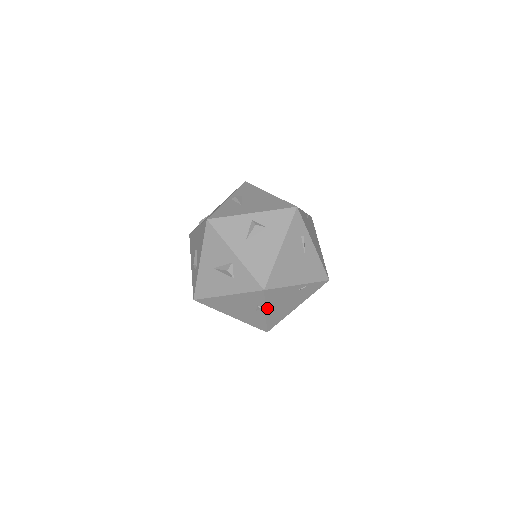
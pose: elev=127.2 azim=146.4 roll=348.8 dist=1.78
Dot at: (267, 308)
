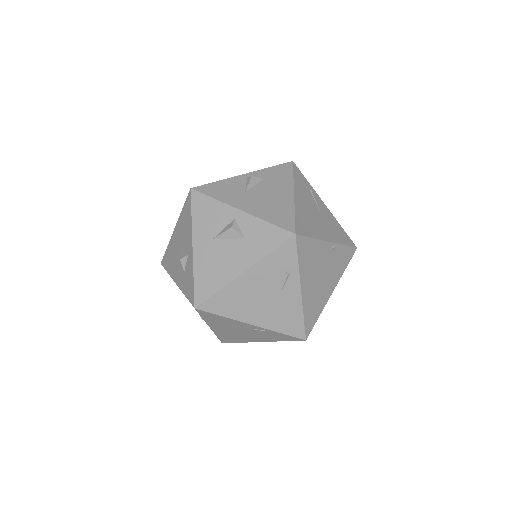
Dot at: (210, 324)
